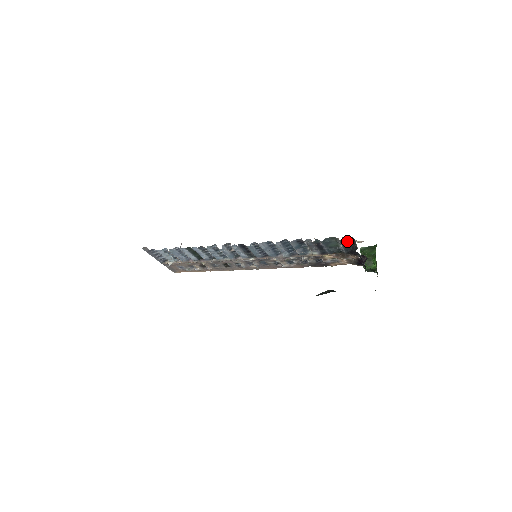
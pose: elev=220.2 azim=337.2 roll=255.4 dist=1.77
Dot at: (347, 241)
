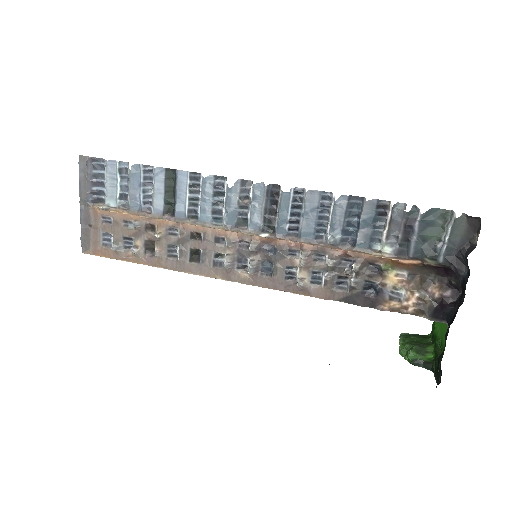
Dot at: (464, 228)
